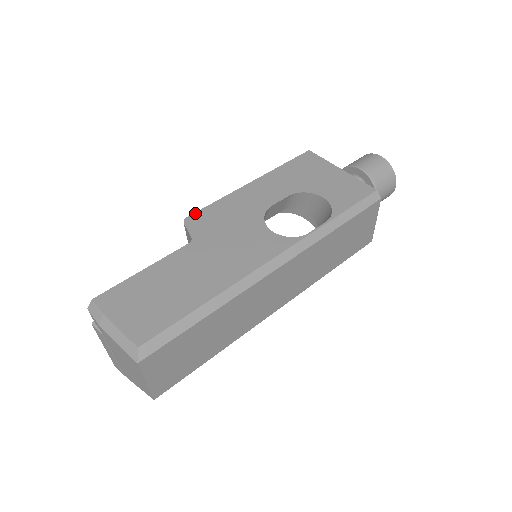
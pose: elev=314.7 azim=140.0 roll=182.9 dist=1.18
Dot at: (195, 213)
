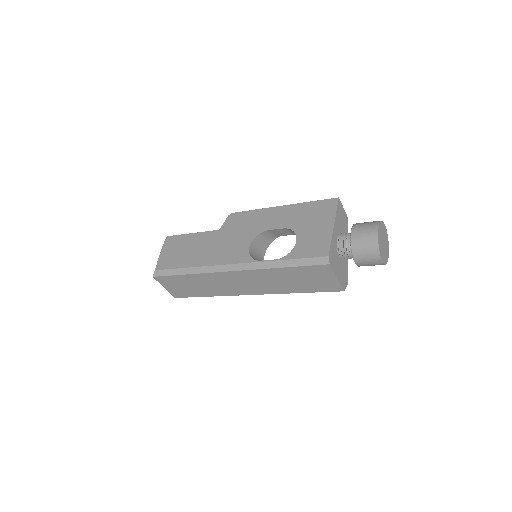
Dot at: (238, 212)
